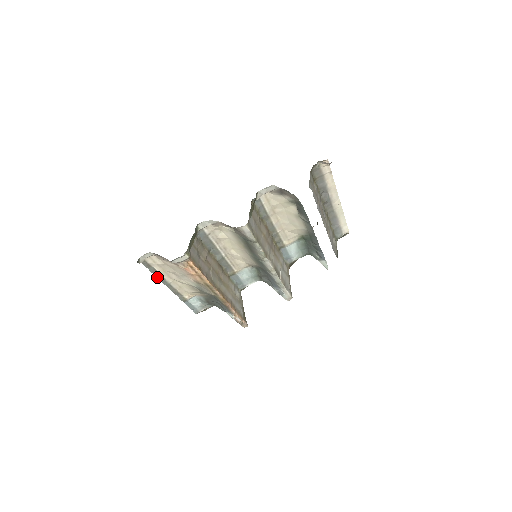
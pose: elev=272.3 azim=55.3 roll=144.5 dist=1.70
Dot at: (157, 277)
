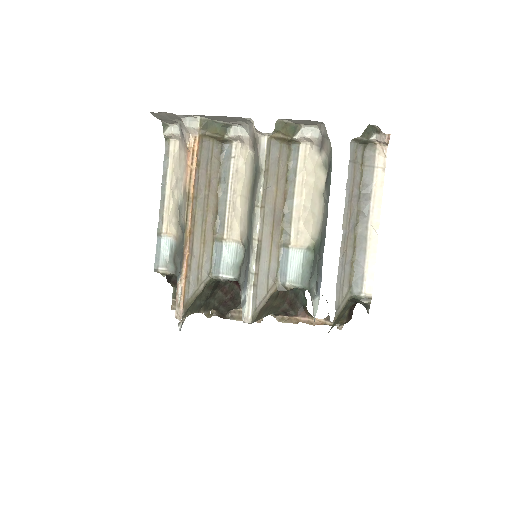
Dot at: (163, 175)
